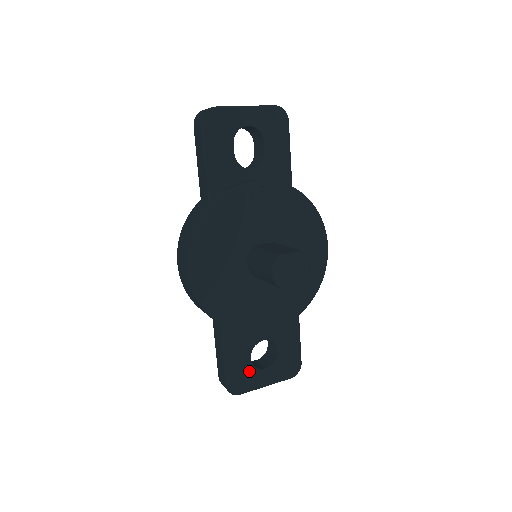
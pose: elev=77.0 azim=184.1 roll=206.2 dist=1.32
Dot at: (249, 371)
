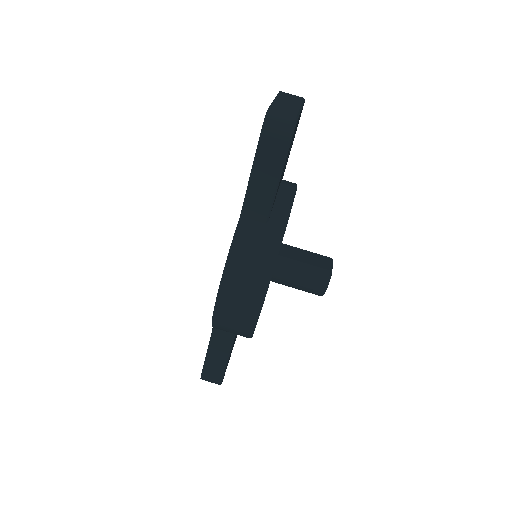
Dot at: (229, 358)
